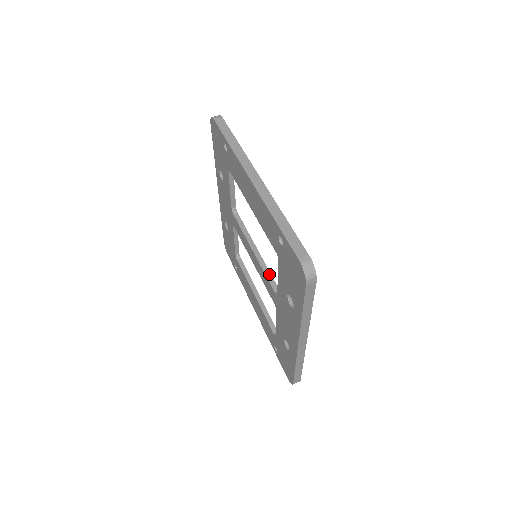
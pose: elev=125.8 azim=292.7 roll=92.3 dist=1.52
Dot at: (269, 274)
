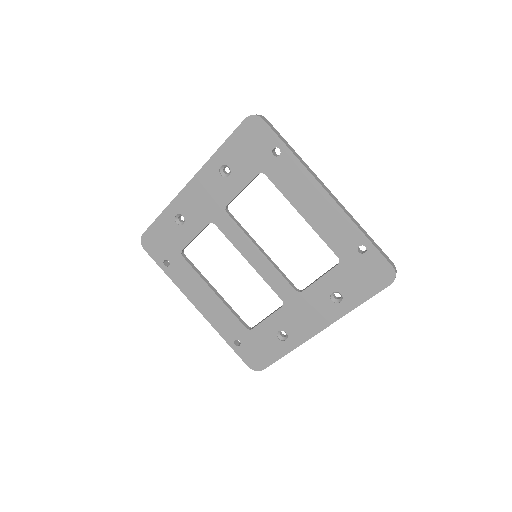
Dot at: (283, 274)
